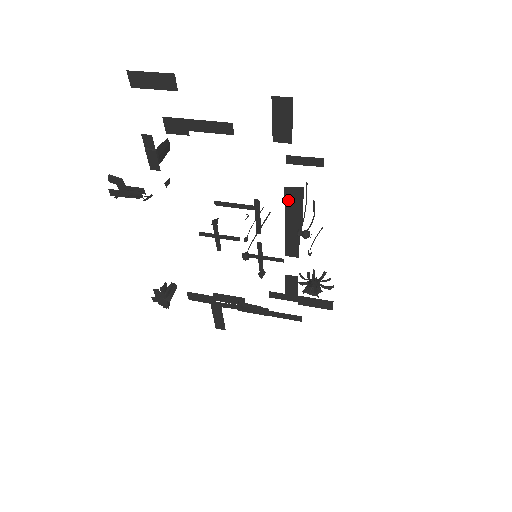
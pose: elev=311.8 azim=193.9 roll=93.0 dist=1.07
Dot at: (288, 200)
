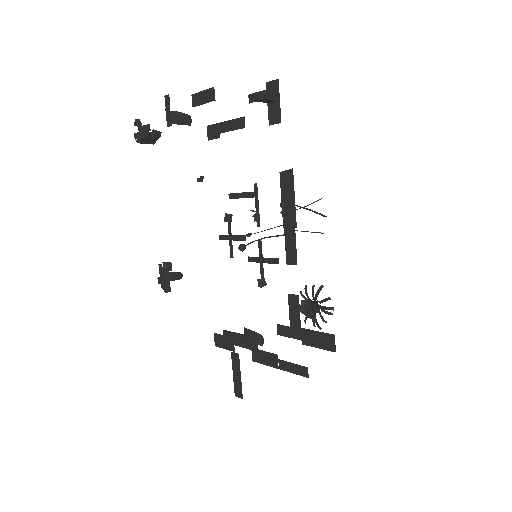
Dot at: (283, 187)
